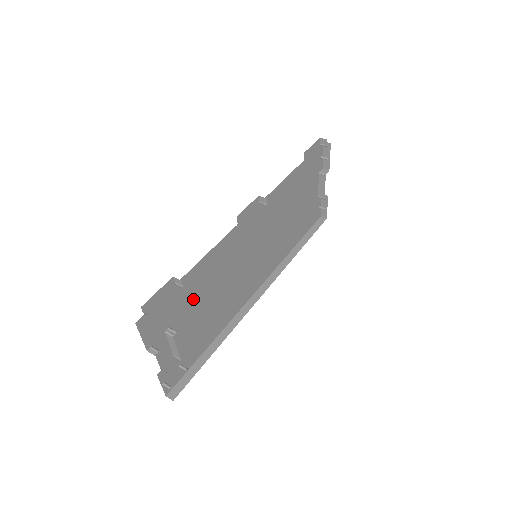
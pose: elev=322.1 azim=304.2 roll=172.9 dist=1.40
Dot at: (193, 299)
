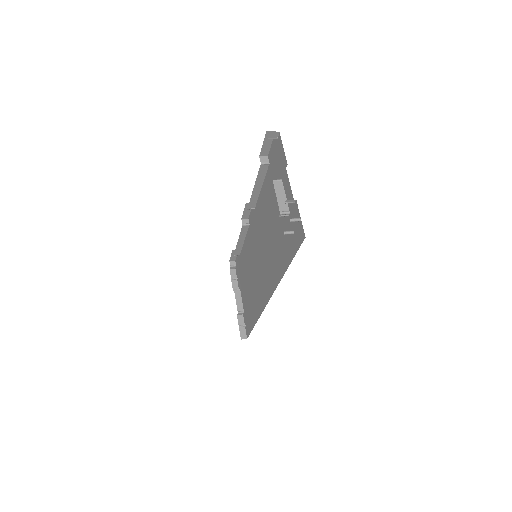
Dot at: occluded
